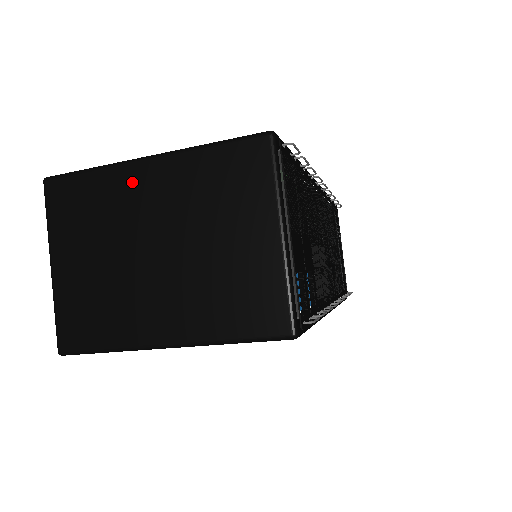
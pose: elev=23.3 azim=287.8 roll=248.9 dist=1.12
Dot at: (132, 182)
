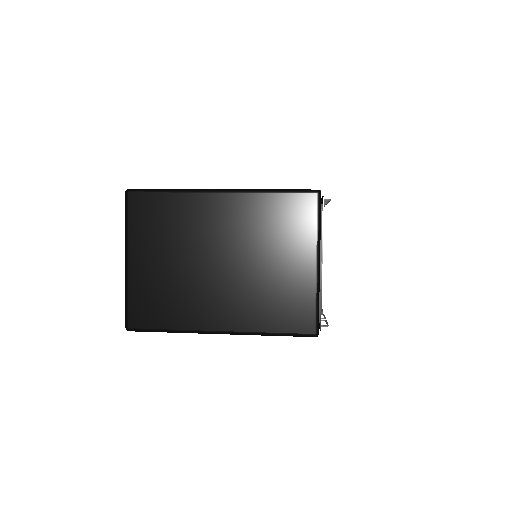
Dot at: (205, 207)
